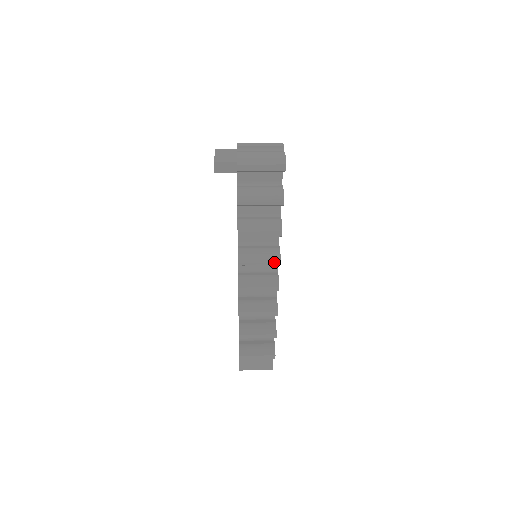
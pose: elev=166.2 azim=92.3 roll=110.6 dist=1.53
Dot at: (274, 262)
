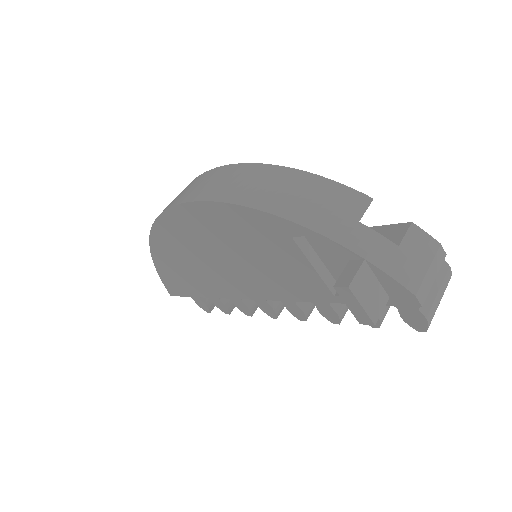
Dot at: occluded
